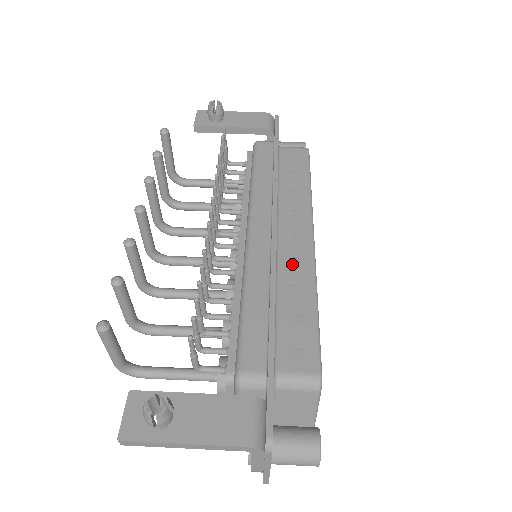
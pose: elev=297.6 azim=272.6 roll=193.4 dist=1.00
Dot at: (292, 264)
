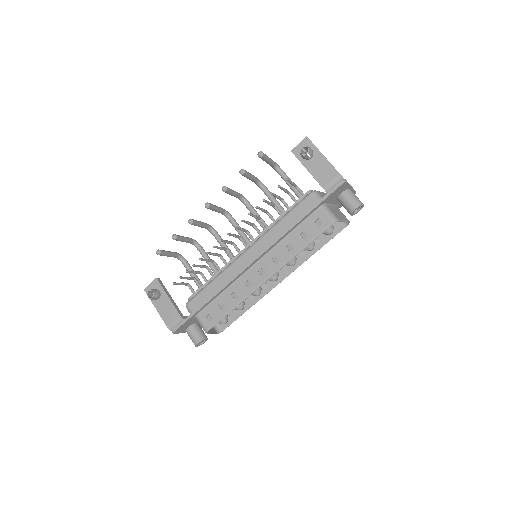
Dot at: (246, 283)
